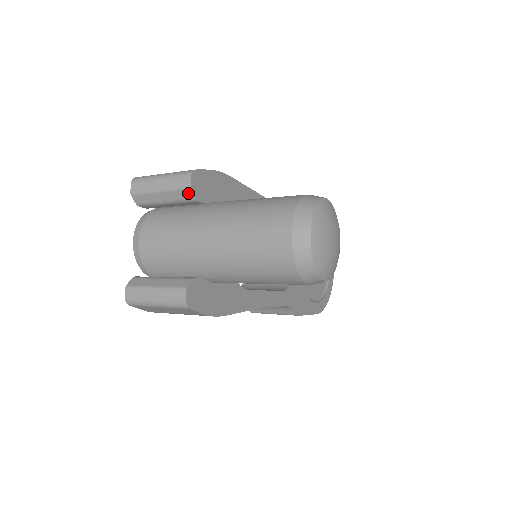
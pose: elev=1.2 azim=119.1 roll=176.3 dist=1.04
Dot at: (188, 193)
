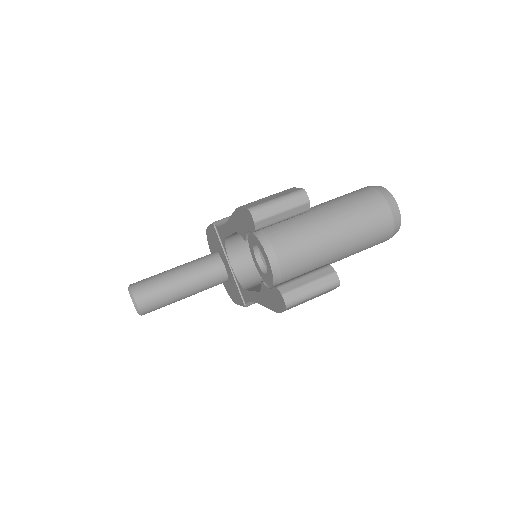
Dot at: (306, 206)
